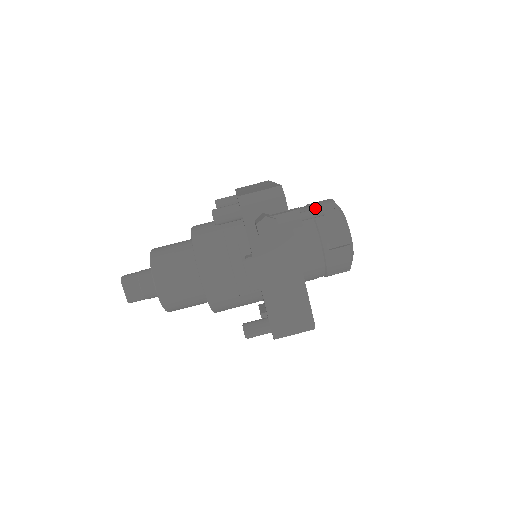
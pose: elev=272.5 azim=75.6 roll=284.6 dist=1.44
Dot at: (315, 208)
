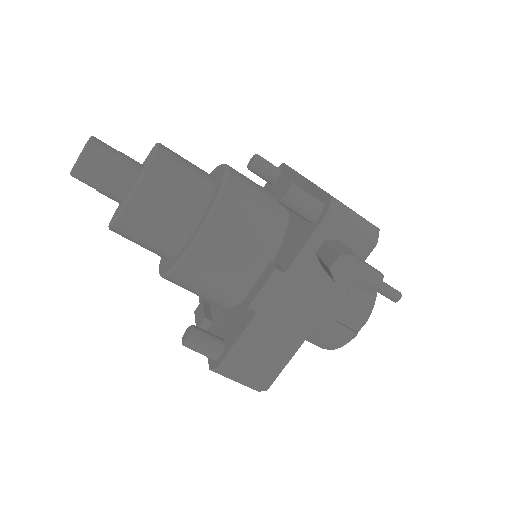
Dot at: occluded
